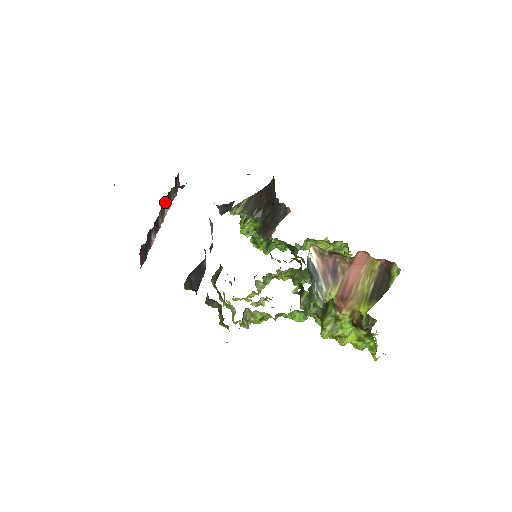
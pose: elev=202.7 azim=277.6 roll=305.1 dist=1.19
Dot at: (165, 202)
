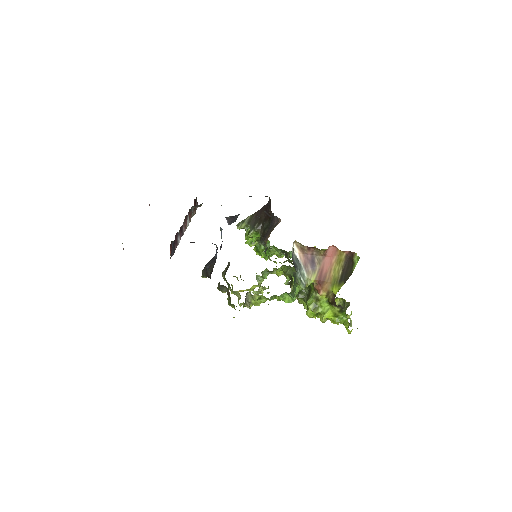
Dot at: (187, 216)
